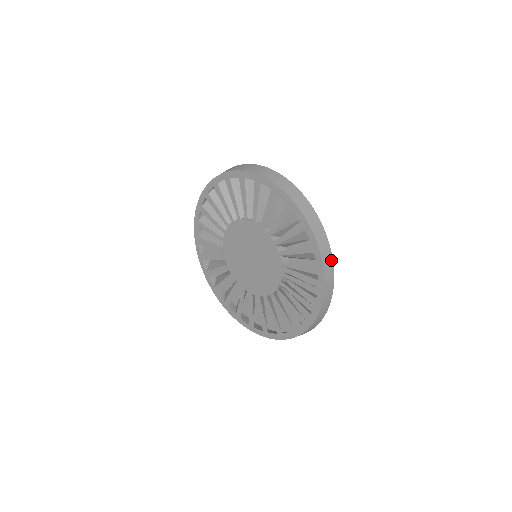
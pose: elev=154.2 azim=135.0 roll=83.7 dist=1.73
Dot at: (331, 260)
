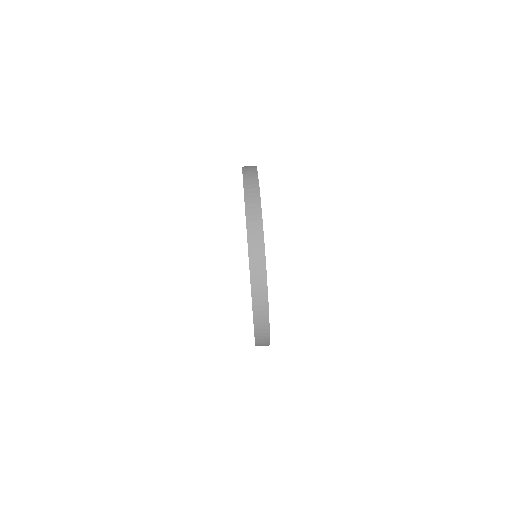
Dot at: (267, 345)
